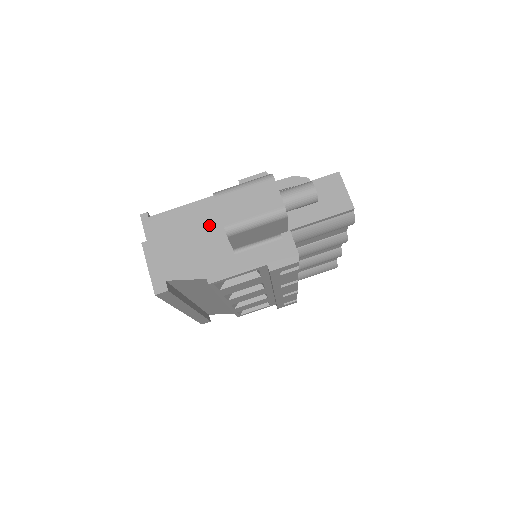
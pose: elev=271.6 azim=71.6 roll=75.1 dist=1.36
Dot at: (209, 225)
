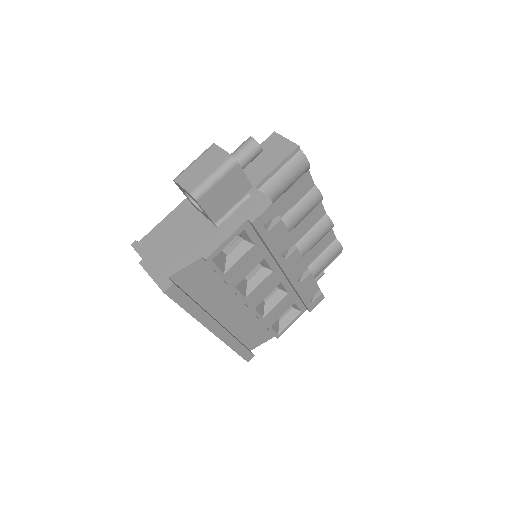
Dot at: (188, 220)
